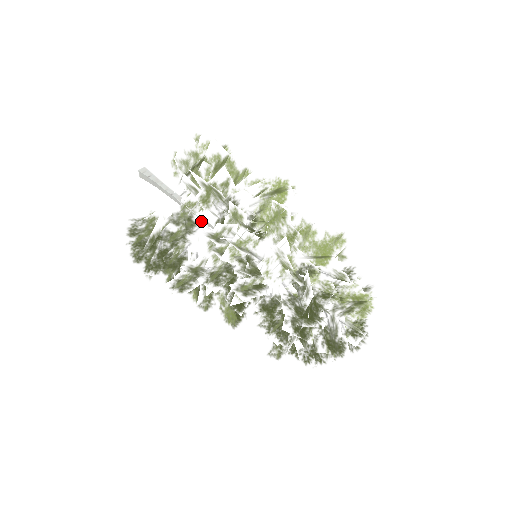
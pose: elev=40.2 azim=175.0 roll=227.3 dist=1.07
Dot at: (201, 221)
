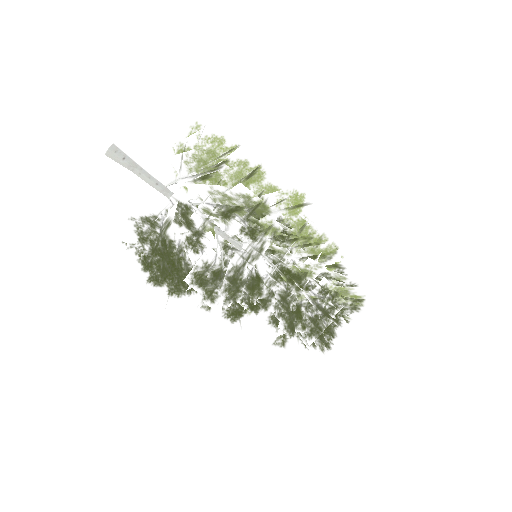
Dot at: occluded
